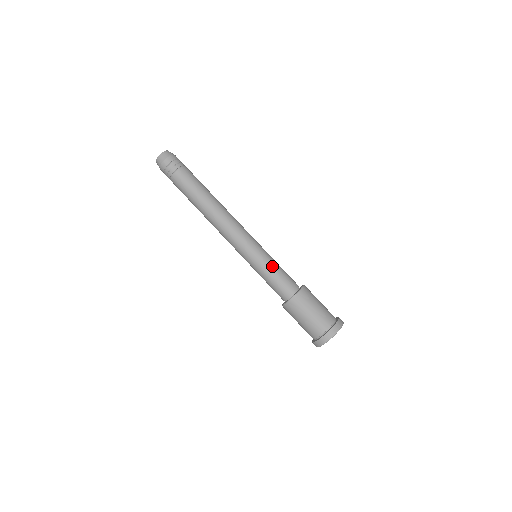
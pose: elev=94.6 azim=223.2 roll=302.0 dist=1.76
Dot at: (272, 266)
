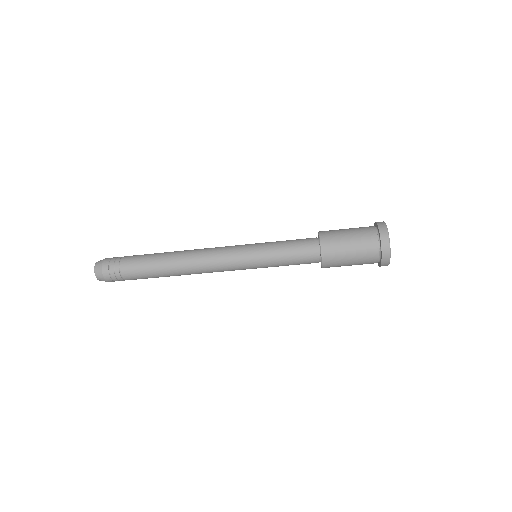
Dot at: (277, 252)
